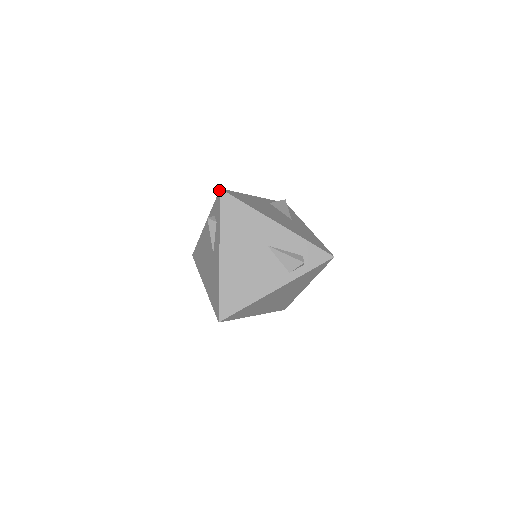
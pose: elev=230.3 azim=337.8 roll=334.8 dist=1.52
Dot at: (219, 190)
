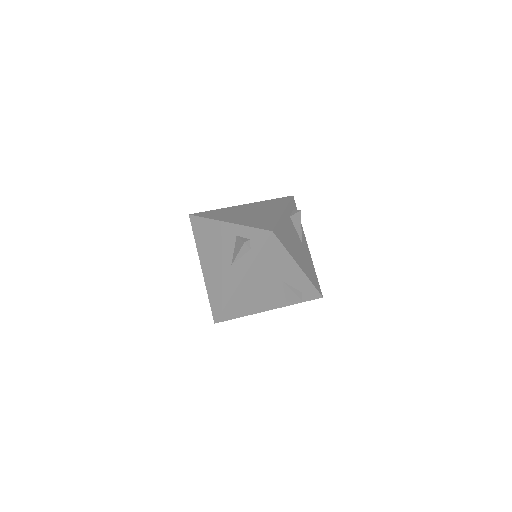
Dot at: (270, 231)
